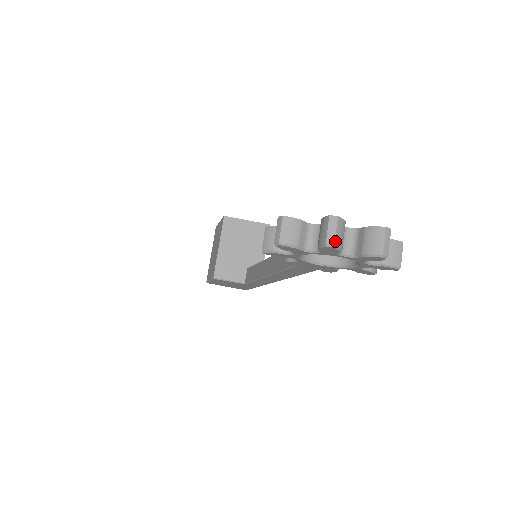
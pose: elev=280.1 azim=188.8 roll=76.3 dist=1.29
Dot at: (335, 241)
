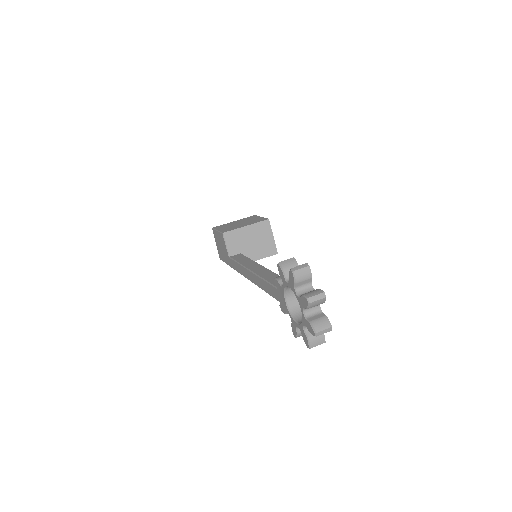
Dot at: (312, 302)
